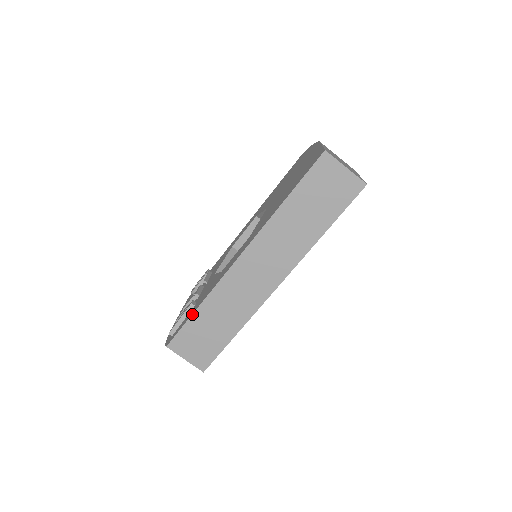
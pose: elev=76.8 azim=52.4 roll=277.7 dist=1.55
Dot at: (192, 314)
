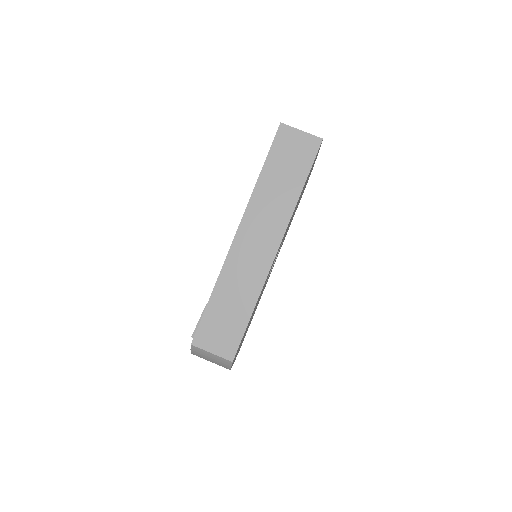
Dot at: (208, 302)
